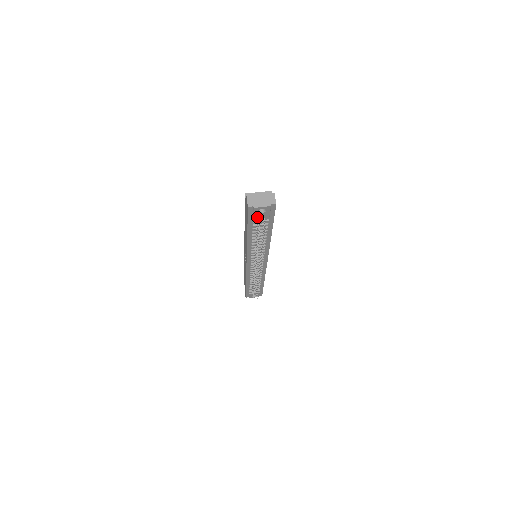
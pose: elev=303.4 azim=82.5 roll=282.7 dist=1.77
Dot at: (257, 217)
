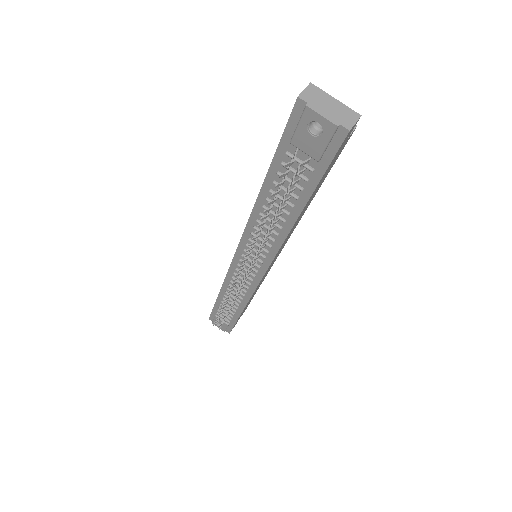
Dot at: (299, 142)
